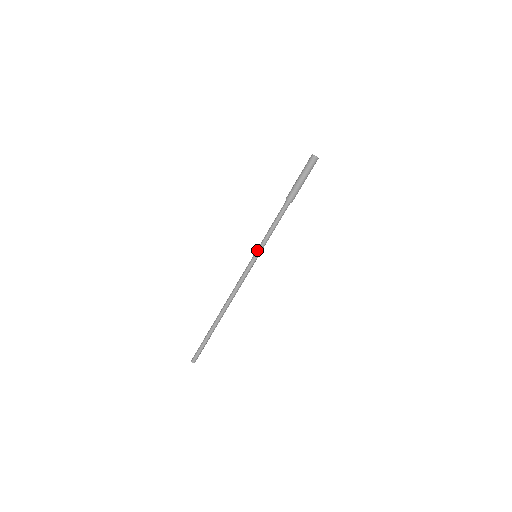
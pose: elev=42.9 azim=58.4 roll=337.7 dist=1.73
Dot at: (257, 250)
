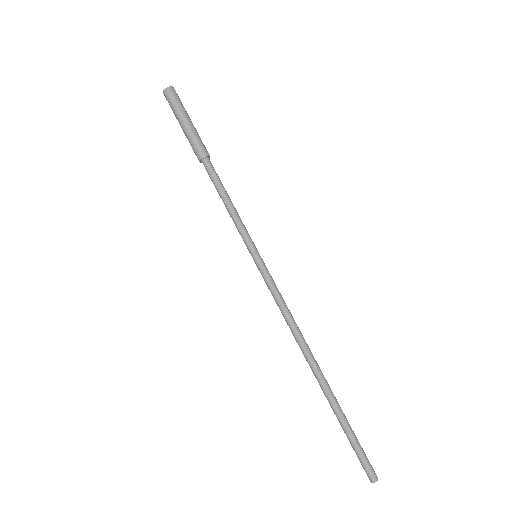
Dot at: (247, 248)
